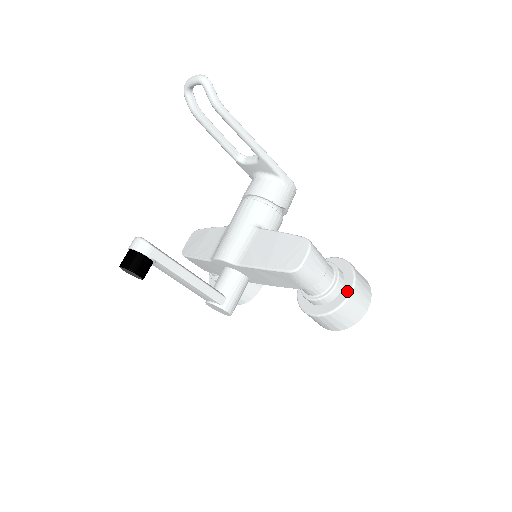
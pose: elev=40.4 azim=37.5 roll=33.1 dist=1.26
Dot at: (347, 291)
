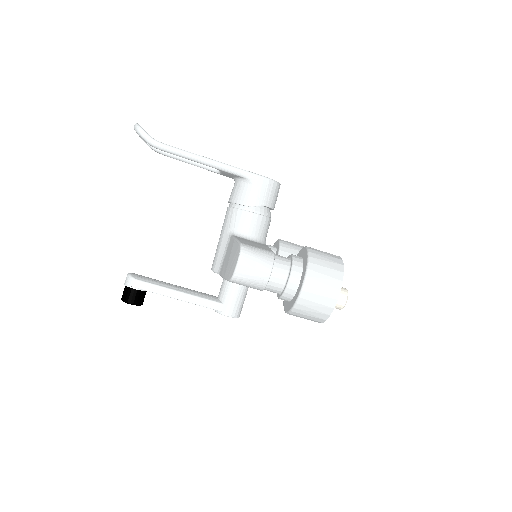
Dot at: (300, 286)
